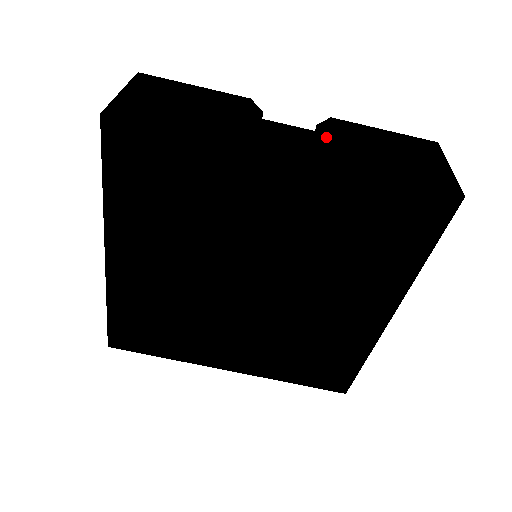
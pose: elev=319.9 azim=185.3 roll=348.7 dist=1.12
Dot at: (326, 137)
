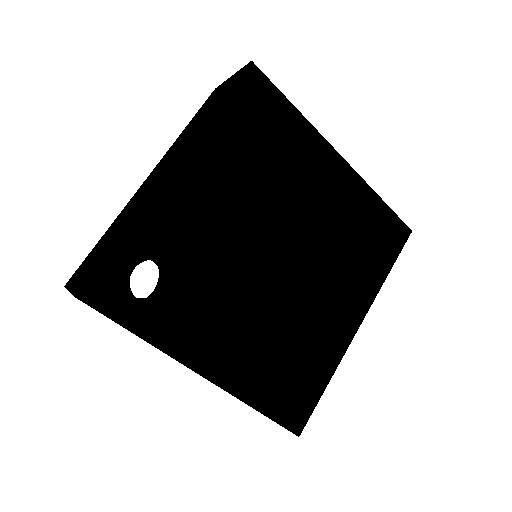
Dot at: occluded
